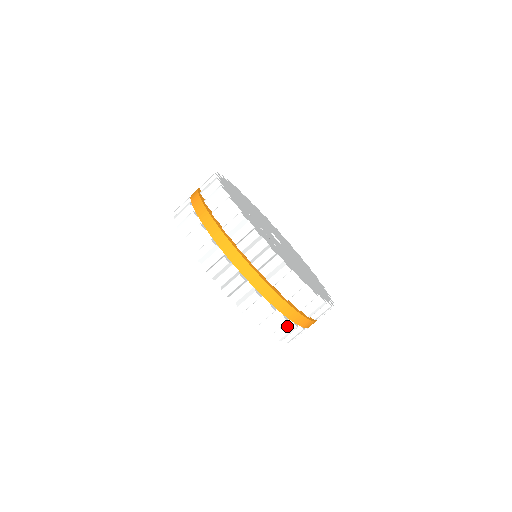
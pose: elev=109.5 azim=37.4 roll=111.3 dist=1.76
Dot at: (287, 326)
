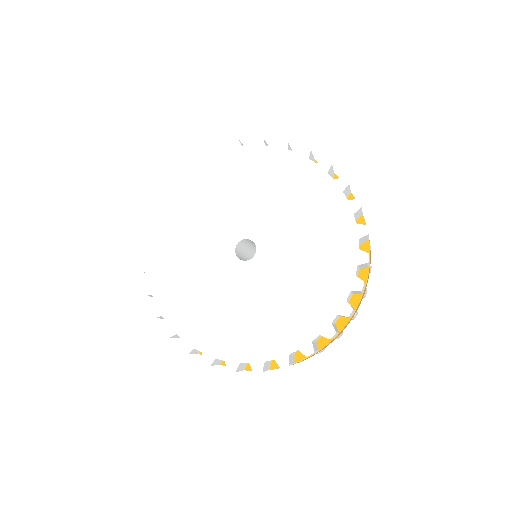
Dot at: occluded
